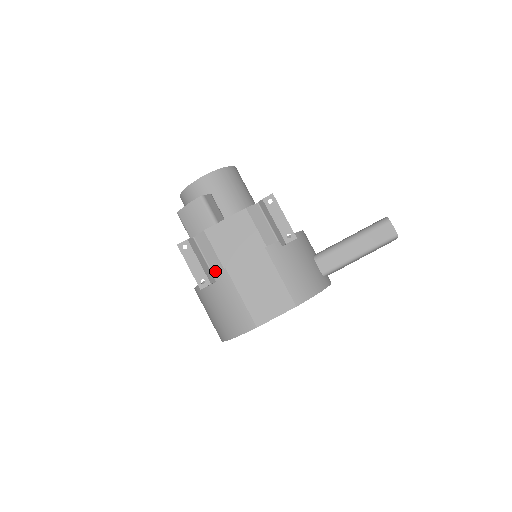
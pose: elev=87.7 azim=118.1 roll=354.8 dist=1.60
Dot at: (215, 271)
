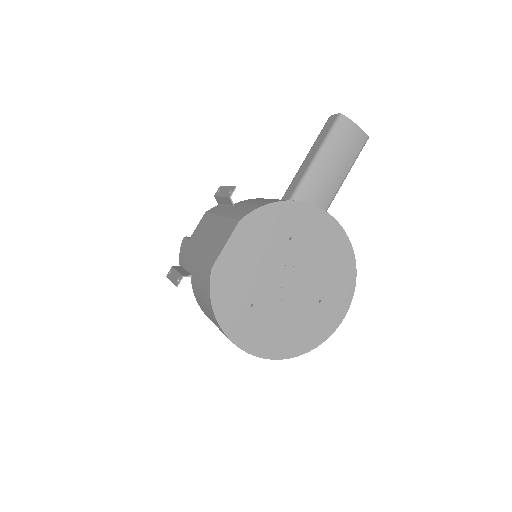
Dot at: occluded
